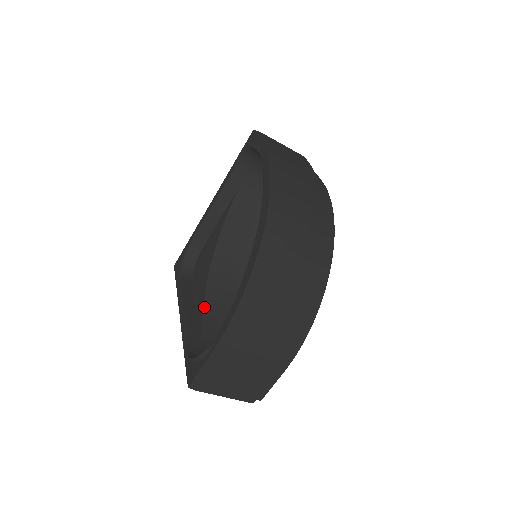
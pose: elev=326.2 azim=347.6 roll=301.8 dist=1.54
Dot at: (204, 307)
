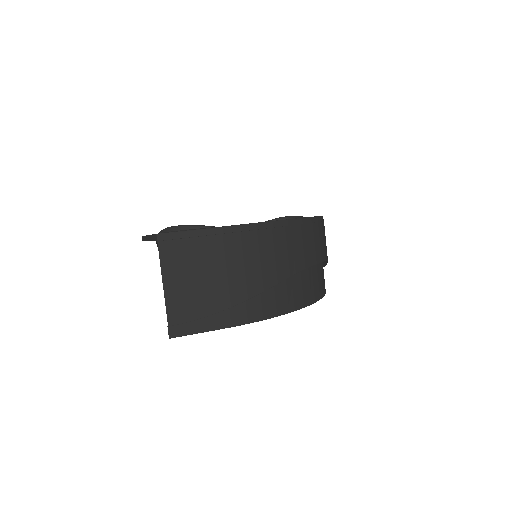
Dot at: occluded
